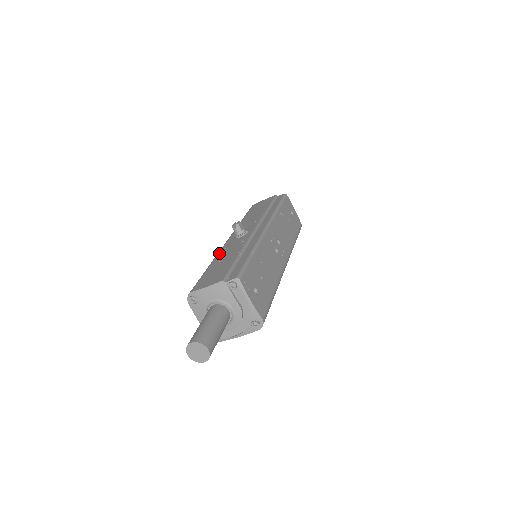
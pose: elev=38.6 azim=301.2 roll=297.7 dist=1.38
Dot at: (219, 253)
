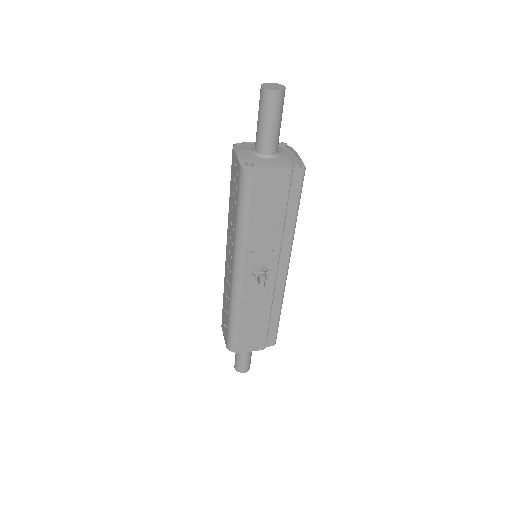
Dot at: (242, 303)
